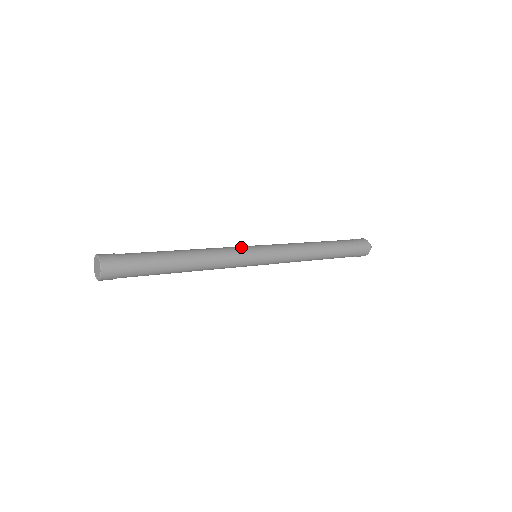
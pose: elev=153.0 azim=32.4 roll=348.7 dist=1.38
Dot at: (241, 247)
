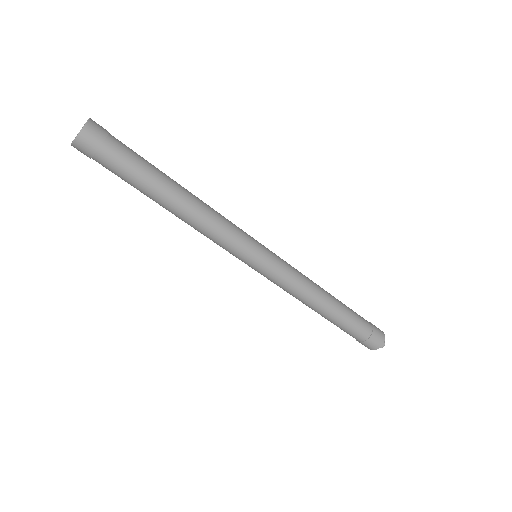
Dot at: (245, 241)
